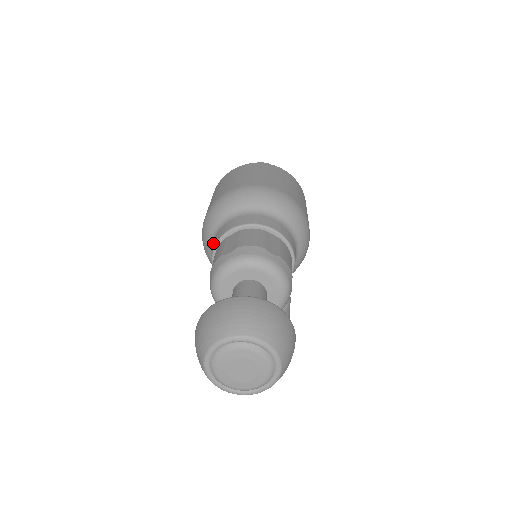
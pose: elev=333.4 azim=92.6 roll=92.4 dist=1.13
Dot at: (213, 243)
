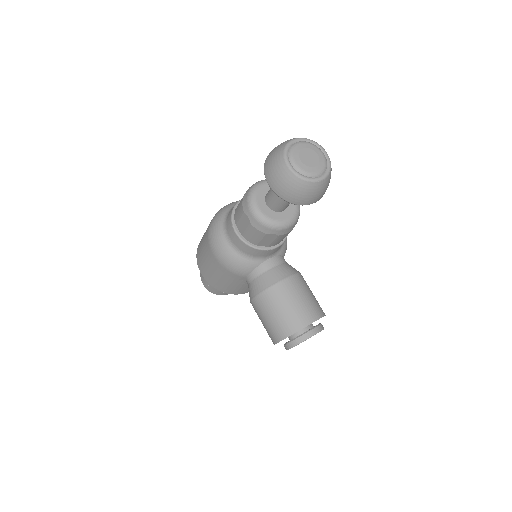
Dot at: (227, 231)
